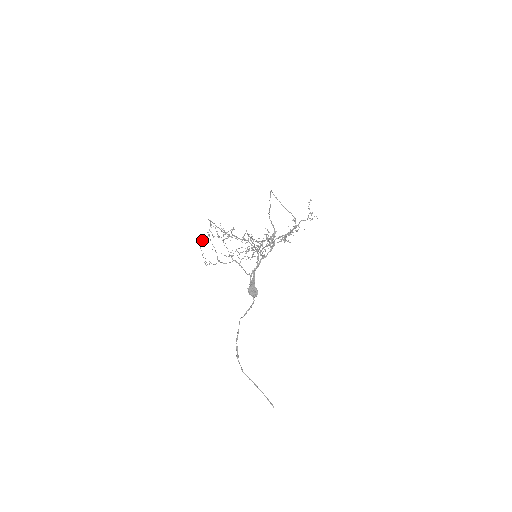
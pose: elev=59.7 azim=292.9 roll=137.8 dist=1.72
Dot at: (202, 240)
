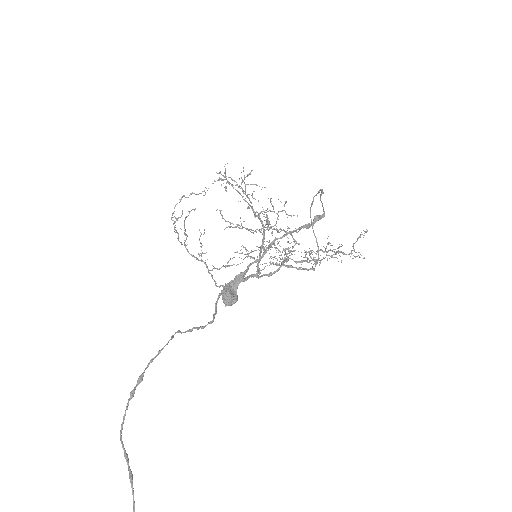
Dot at: occluded
